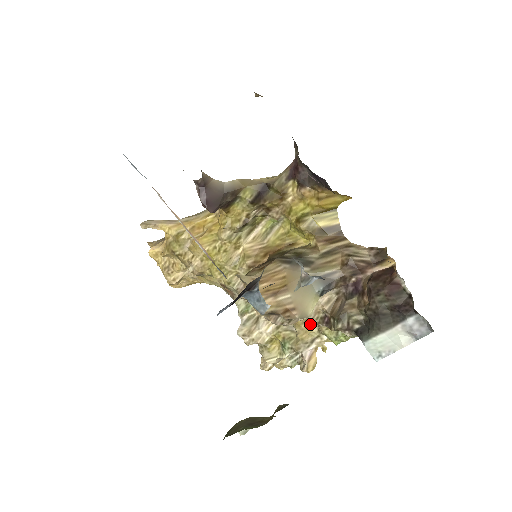
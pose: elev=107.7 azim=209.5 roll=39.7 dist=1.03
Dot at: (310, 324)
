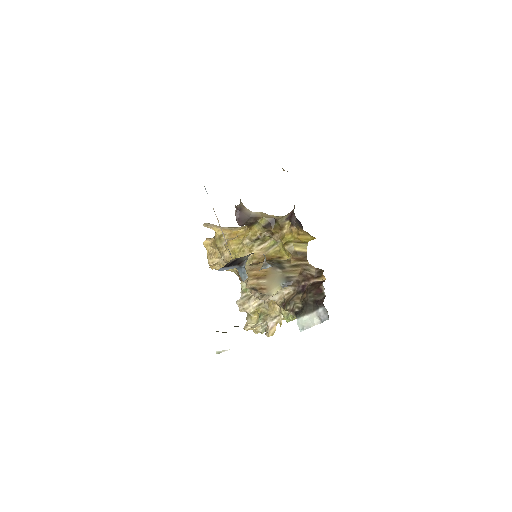
Dot at: (276, 306)
